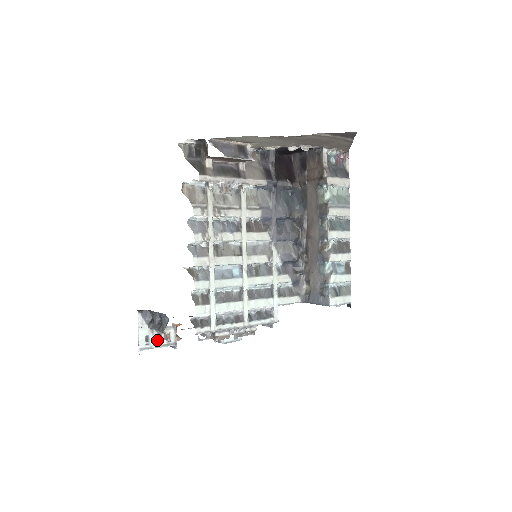
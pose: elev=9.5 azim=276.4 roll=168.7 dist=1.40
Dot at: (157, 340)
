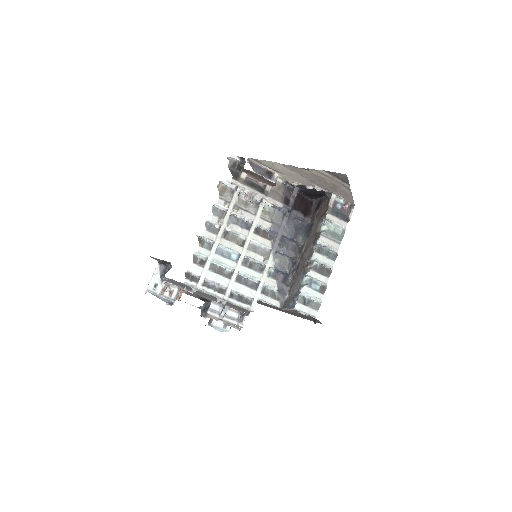
Dot at: (162, 290)
